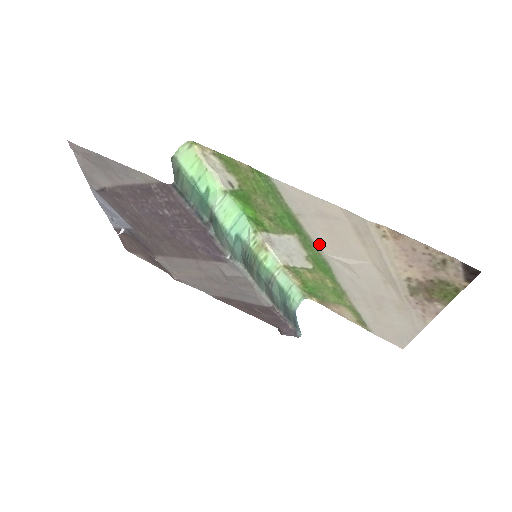
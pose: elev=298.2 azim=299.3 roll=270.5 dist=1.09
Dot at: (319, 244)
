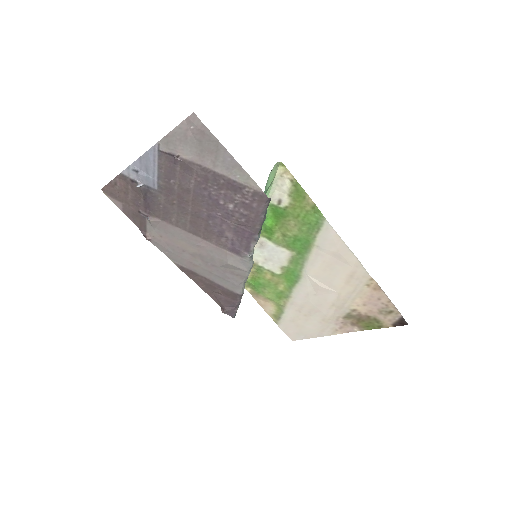
Dot at: (309, 267)
